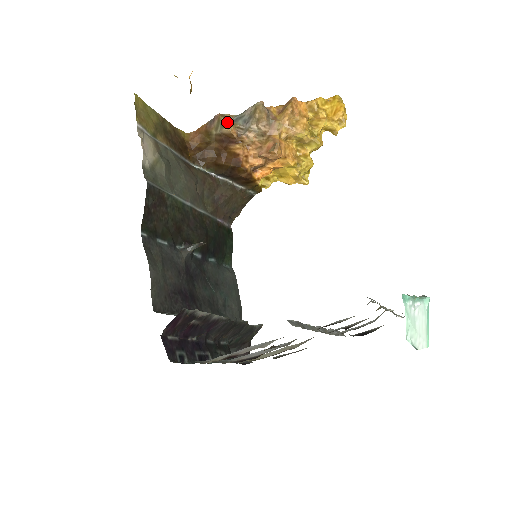
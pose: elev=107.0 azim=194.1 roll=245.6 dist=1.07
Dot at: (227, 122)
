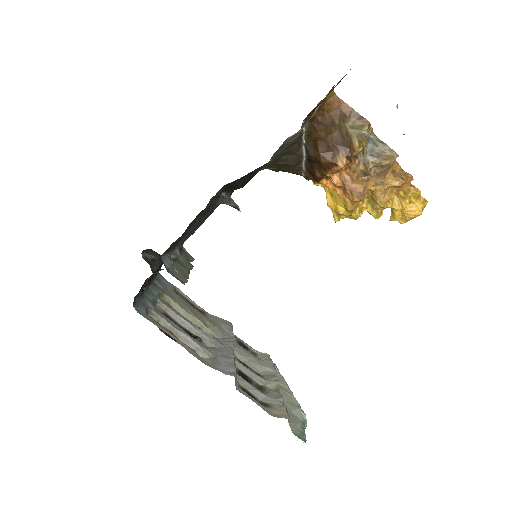
Dot at: (365, 139)
